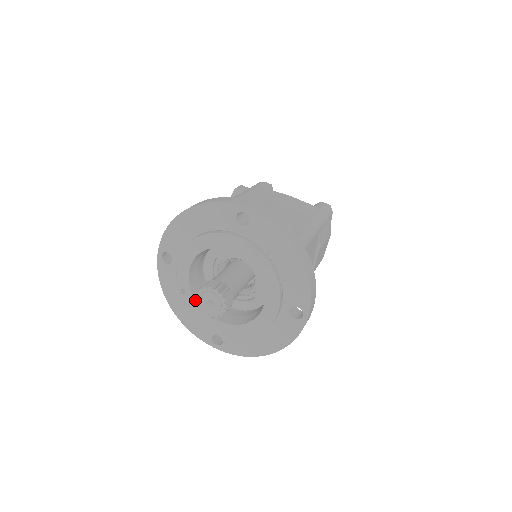
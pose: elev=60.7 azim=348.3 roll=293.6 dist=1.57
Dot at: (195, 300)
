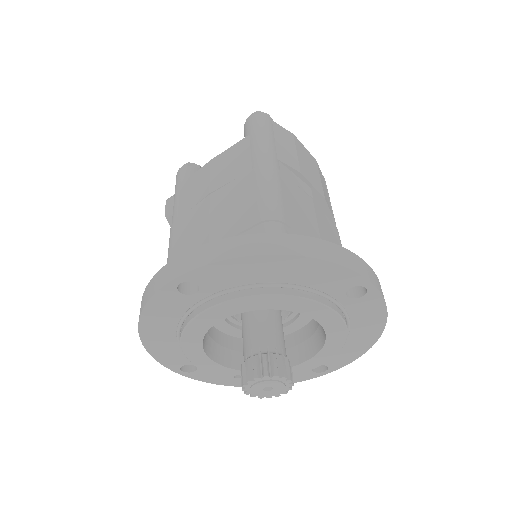
Dot at: occluded
